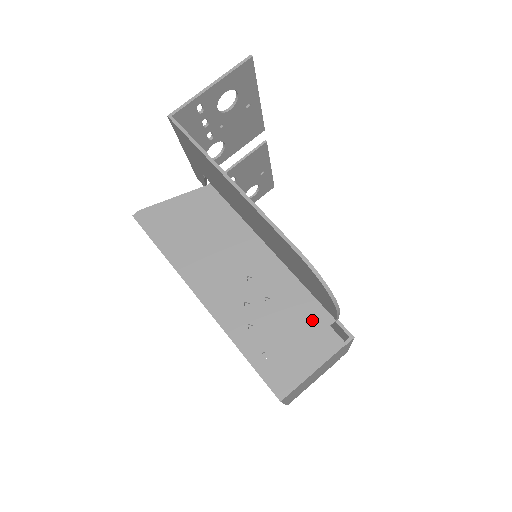
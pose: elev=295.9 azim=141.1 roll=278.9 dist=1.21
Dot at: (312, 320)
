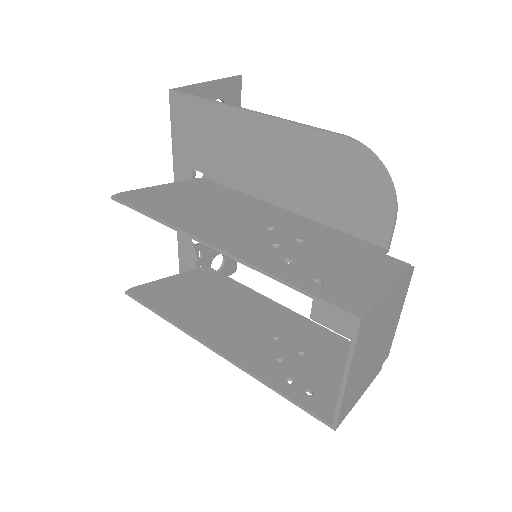
Dot at: (361, 251)
